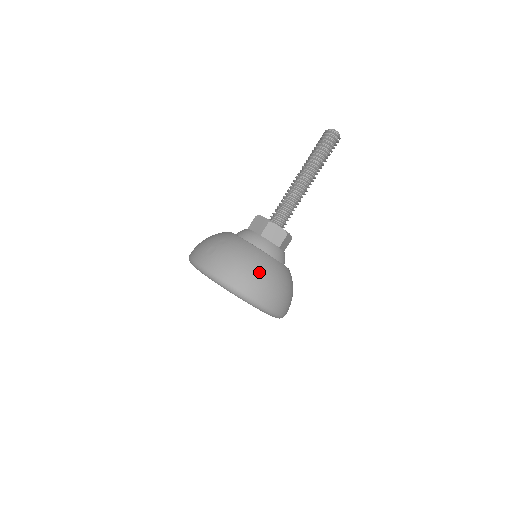
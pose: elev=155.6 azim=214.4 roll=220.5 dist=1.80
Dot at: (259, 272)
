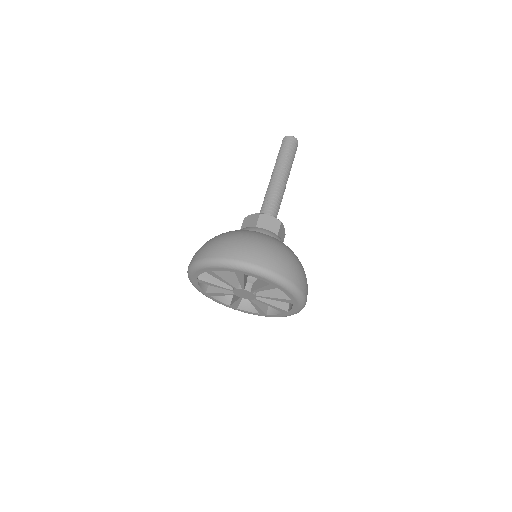
Dot at: (214, 239)
